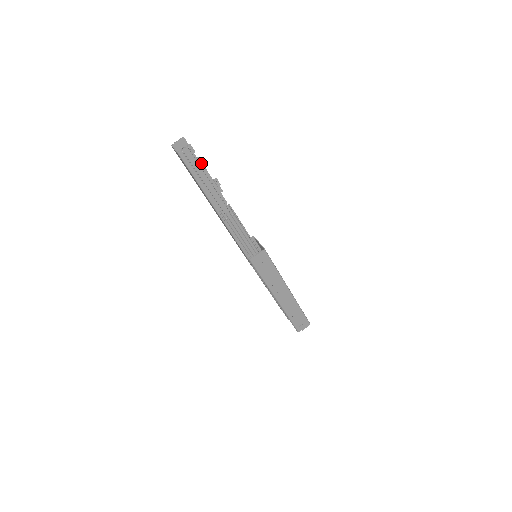
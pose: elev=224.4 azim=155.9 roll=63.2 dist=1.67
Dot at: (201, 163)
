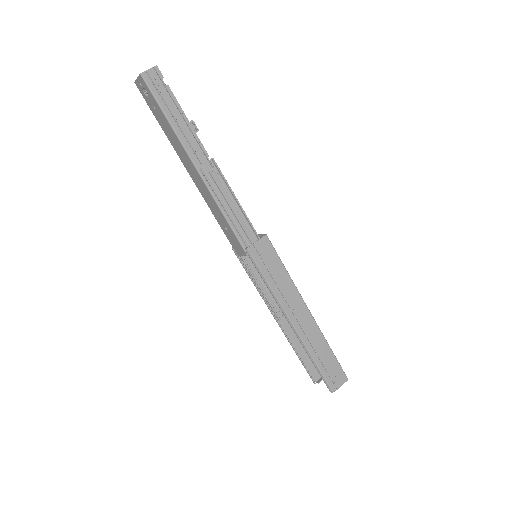
Dot at: (172, 94)
